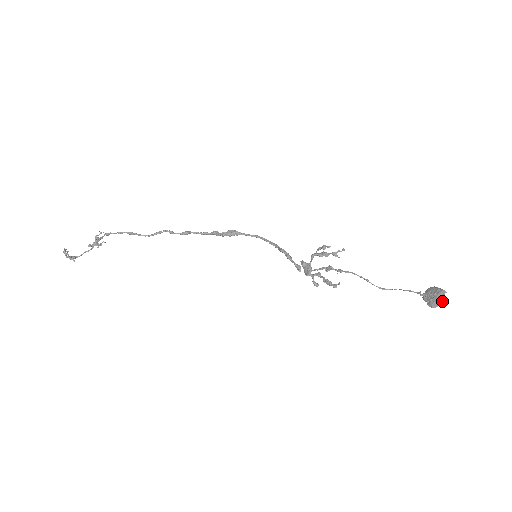
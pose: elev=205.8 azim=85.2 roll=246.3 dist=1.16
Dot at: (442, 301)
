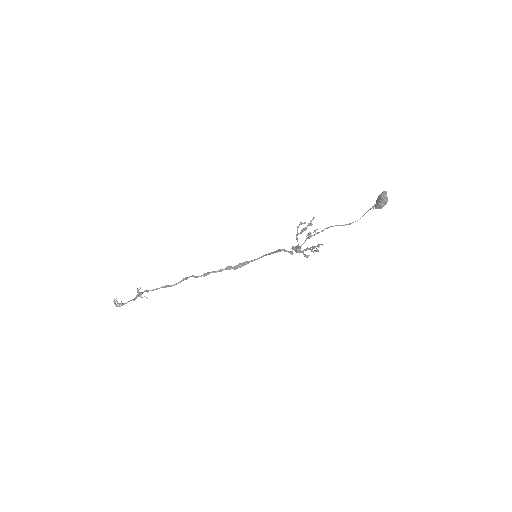
Dot at: (386, 199)
